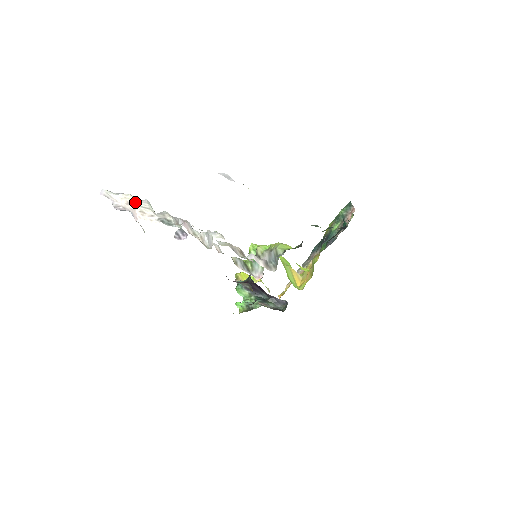
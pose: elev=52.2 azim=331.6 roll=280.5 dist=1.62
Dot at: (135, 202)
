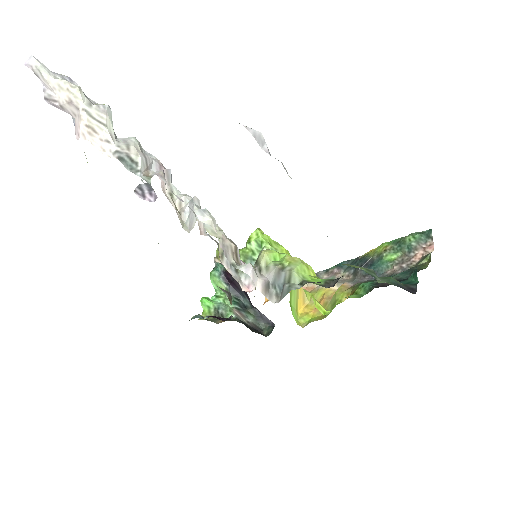
Dot at: (83, 105)
